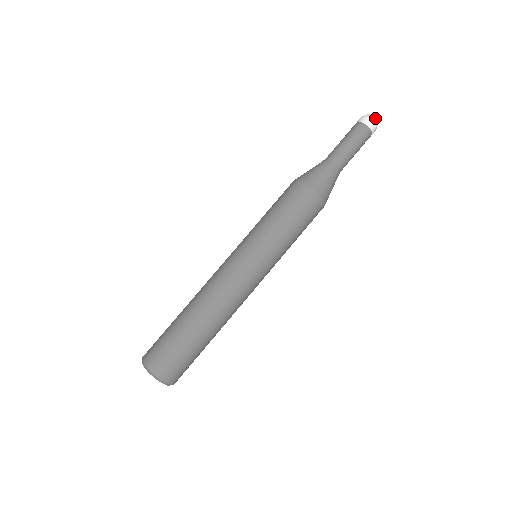
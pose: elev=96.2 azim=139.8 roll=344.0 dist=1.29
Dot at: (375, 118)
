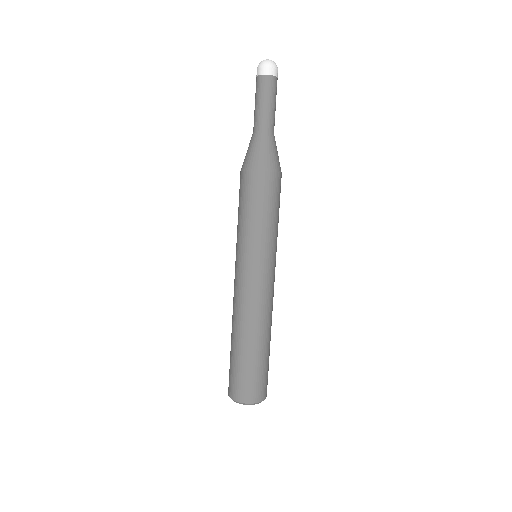
Dot at: (266, 61)
